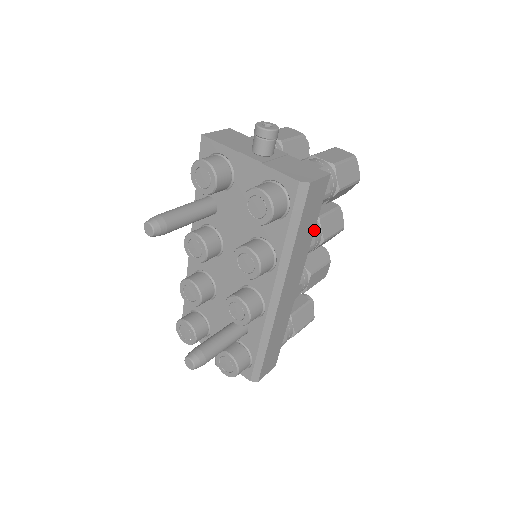
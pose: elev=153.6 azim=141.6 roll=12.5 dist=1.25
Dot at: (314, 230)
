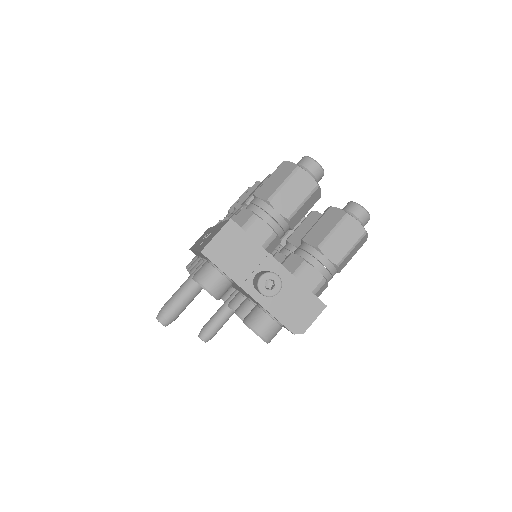
Dot at: occluded
